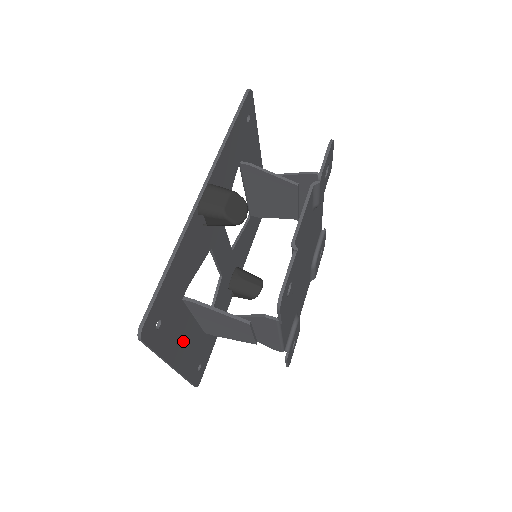
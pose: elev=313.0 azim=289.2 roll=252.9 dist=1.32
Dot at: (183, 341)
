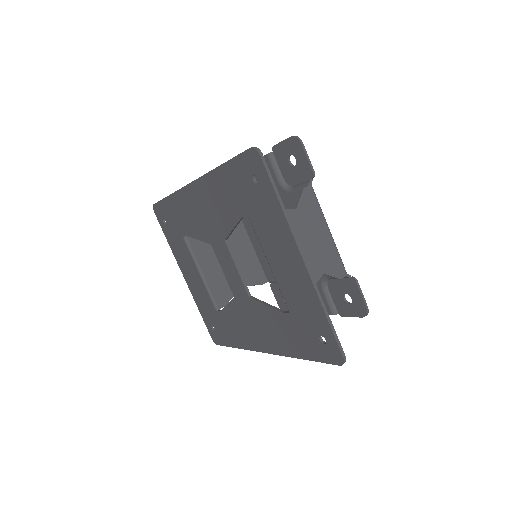
Dot at: (285, 255)
